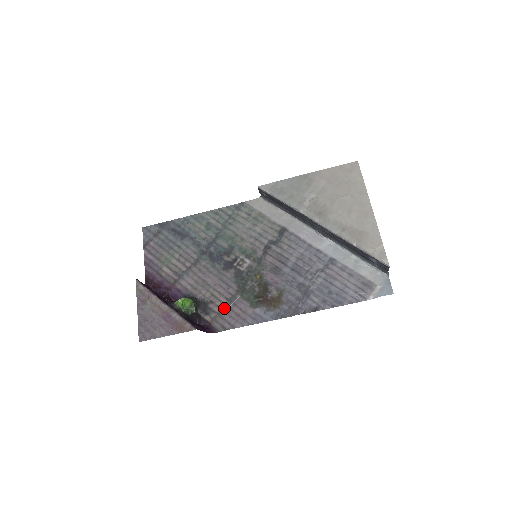
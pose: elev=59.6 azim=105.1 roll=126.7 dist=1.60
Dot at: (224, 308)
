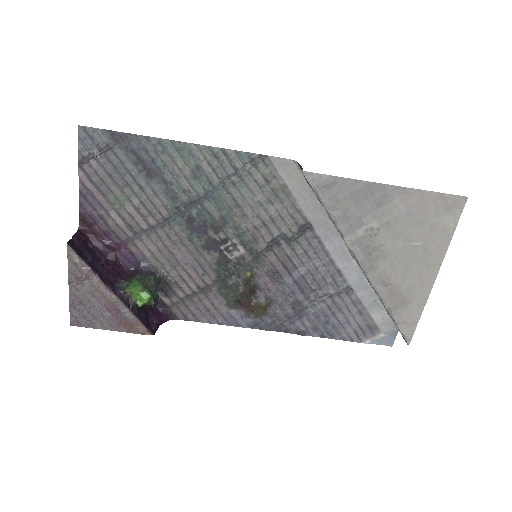
Dot at: (191, 296)
